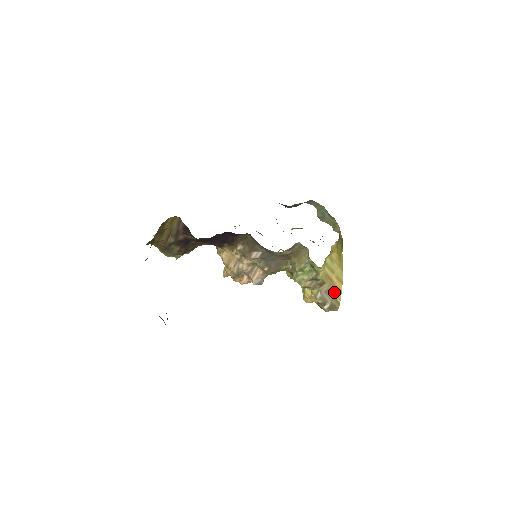
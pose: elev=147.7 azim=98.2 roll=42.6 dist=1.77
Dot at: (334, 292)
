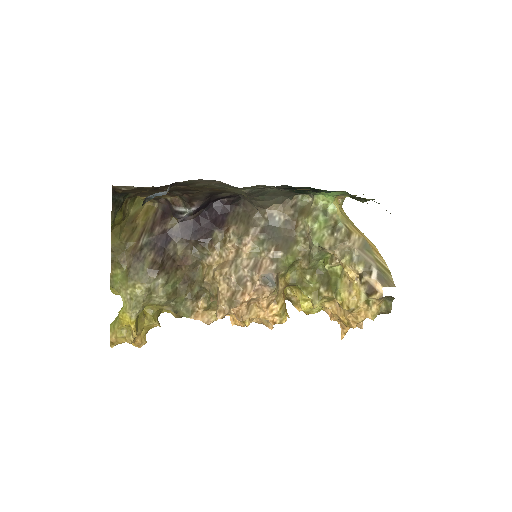
Dot at: (371, 251)
